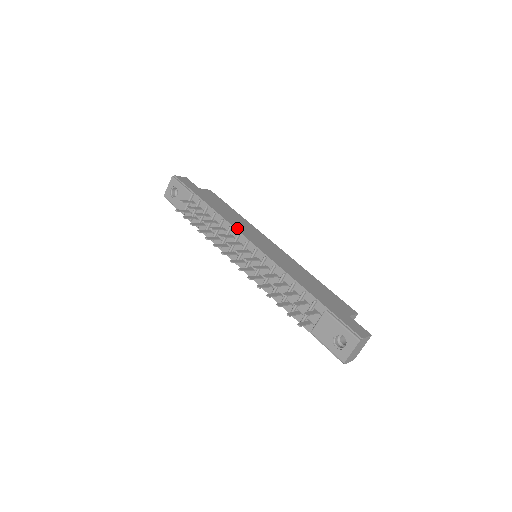
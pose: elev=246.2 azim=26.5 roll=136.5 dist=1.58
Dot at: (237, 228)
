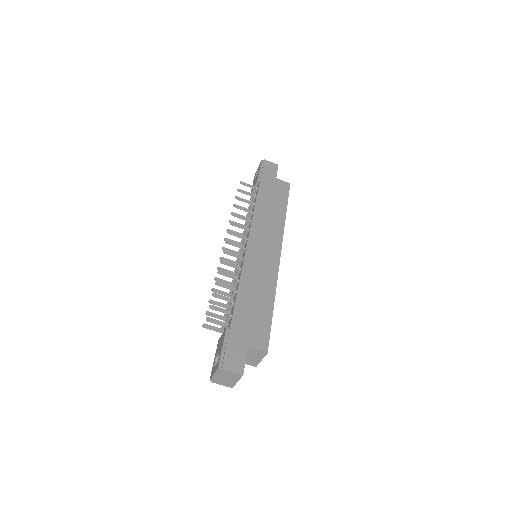
Dot at: (254, 224)
